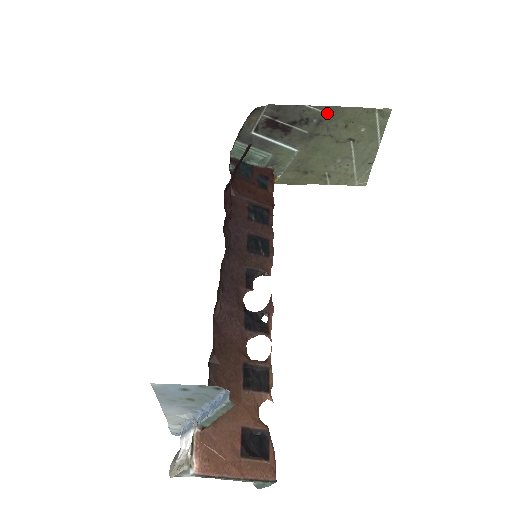
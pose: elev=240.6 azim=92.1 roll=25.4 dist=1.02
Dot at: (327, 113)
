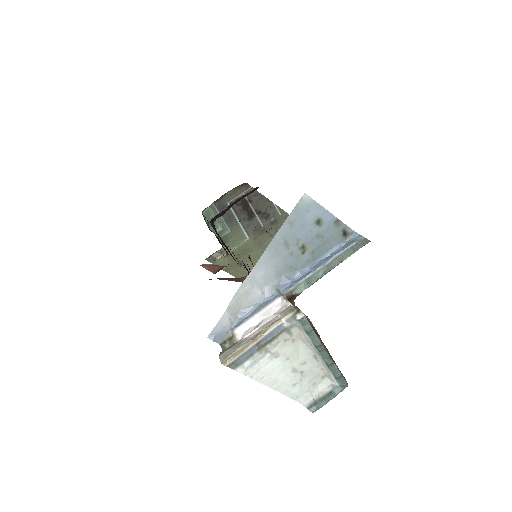
Dot at: (282, 217)
